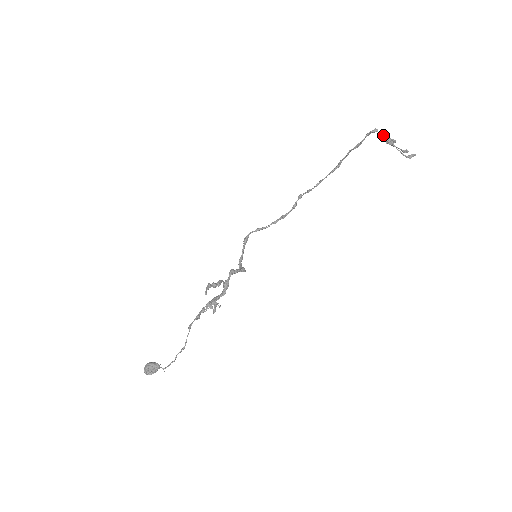
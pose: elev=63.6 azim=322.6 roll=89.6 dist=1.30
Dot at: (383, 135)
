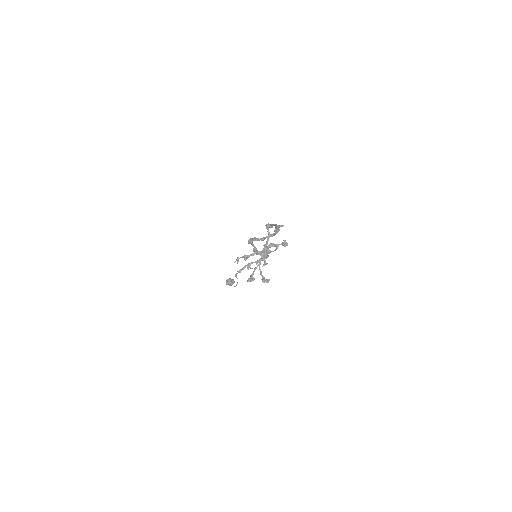
Dot at: (267, 238)
